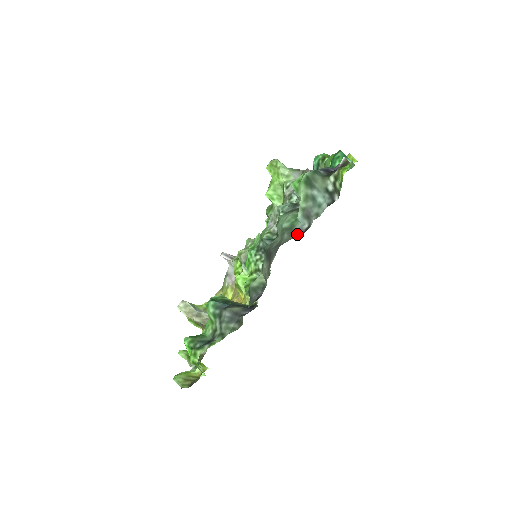
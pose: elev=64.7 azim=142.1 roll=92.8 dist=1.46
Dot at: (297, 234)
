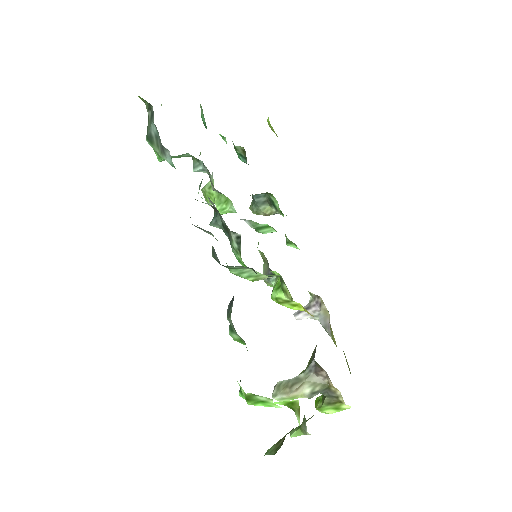
Dot at: occluded
